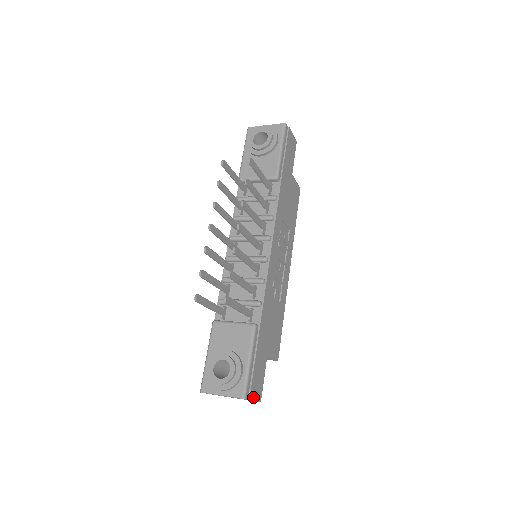
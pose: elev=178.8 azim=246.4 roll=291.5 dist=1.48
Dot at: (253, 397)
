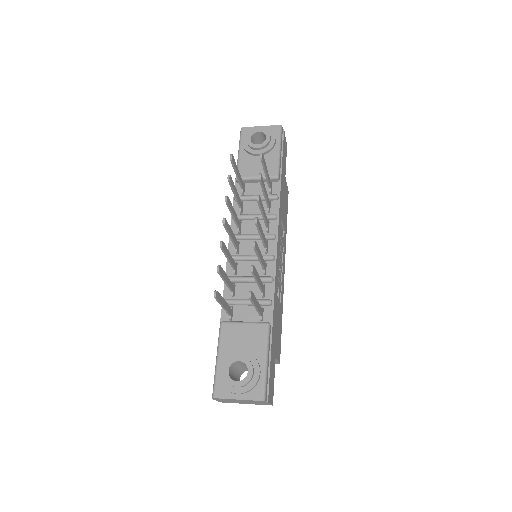
Dot at: (269, 399)
